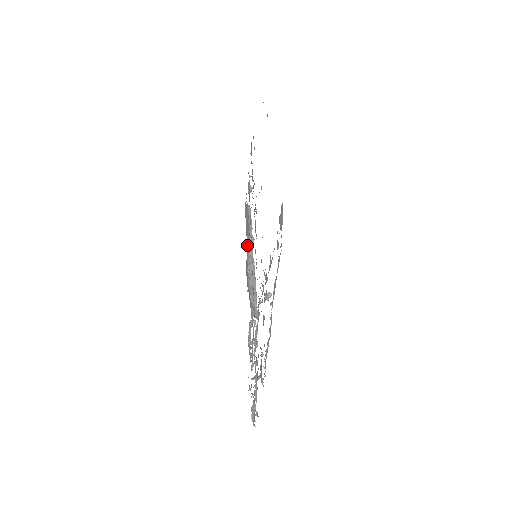
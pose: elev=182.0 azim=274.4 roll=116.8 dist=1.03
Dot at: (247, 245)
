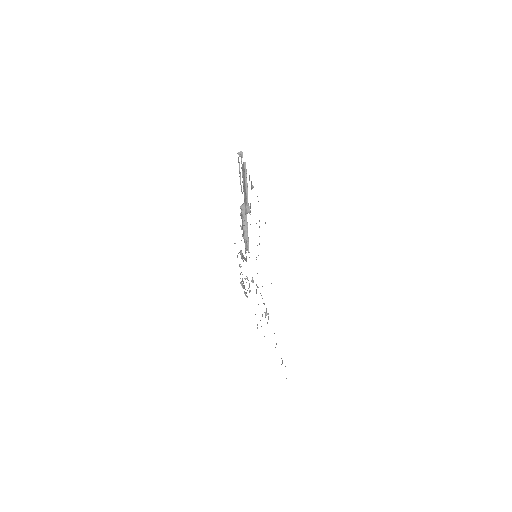
Dot at: occluded
